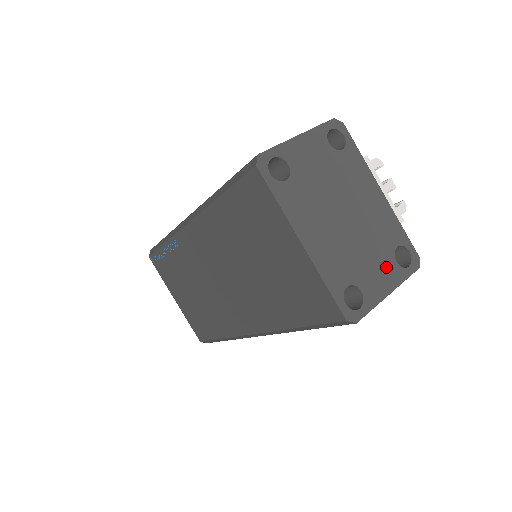
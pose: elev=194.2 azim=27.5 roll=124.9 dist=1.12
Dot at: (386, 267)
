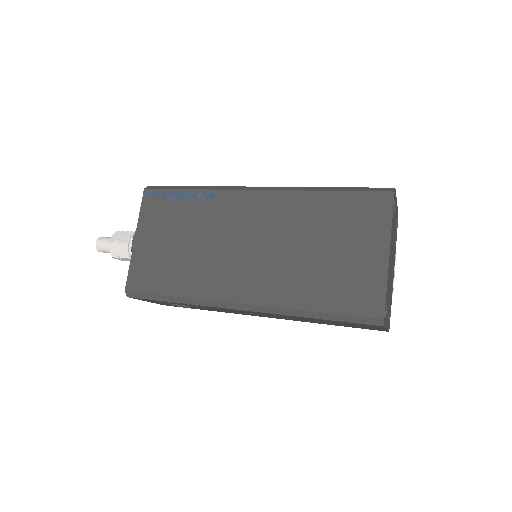
Dot at: occluded
